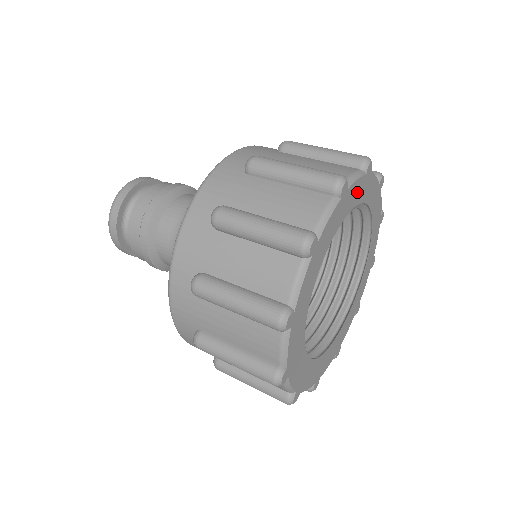
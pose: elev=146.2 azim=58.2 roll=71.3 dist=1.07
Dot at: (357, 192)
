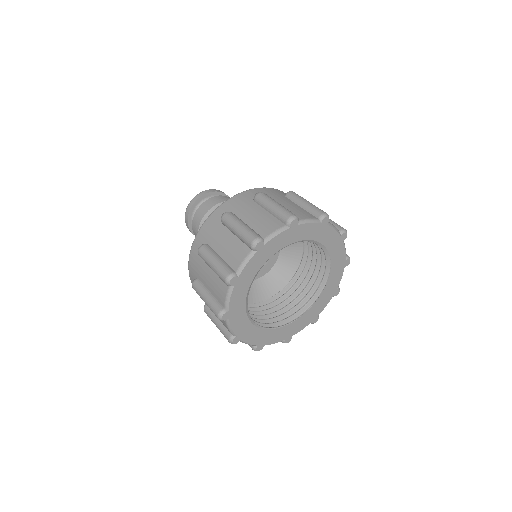
Dot at: (255, 264)
